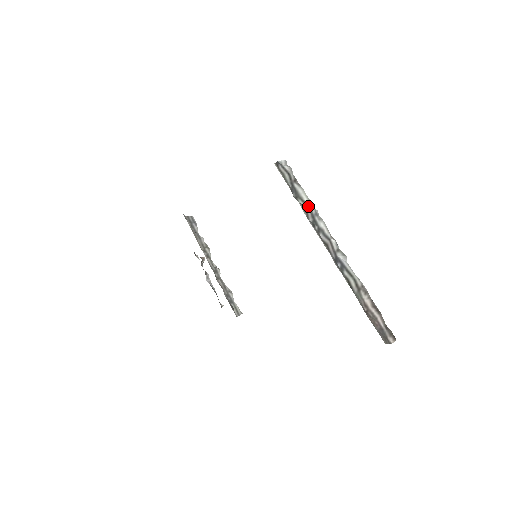
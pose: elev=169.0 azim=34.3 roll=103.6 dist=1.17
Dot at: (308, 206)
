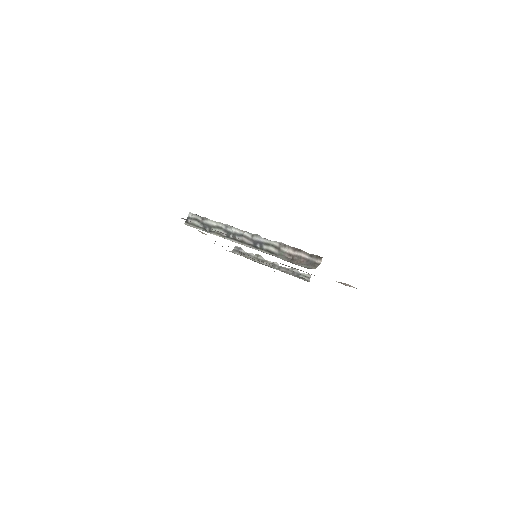
Dot at: (218, 228)
